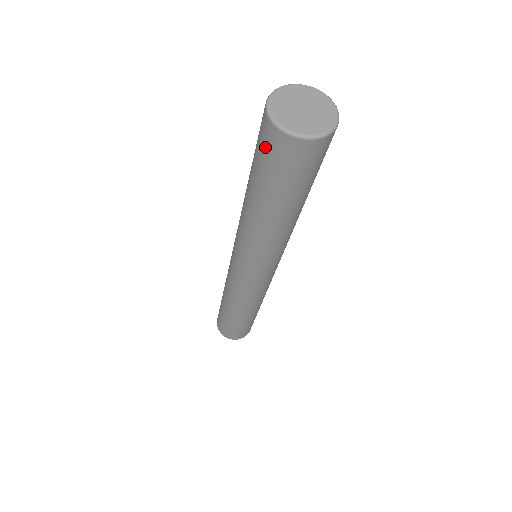
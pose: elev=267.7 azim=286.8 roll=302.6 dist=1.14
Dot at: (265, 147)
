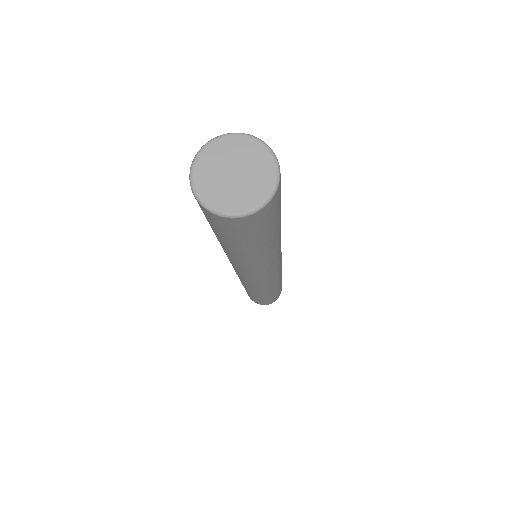
Dot at: occluded
